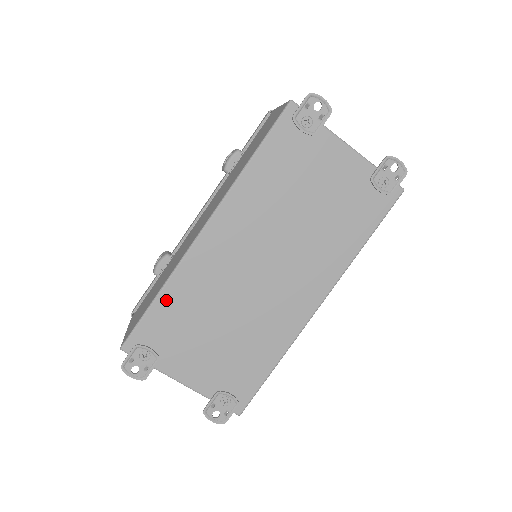
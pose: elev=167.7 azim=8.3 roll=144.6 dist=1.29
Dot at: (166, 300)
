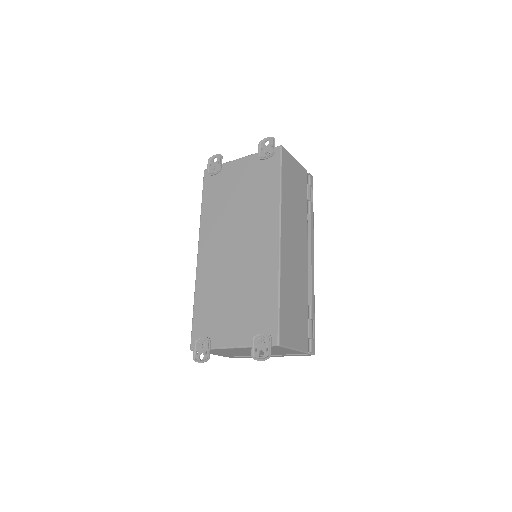
Dot at: (199, 303)
